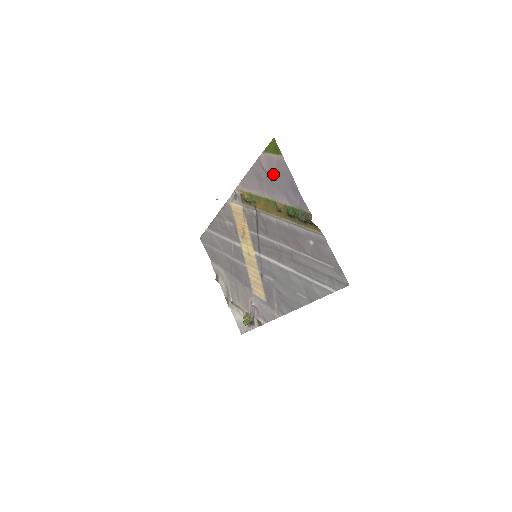
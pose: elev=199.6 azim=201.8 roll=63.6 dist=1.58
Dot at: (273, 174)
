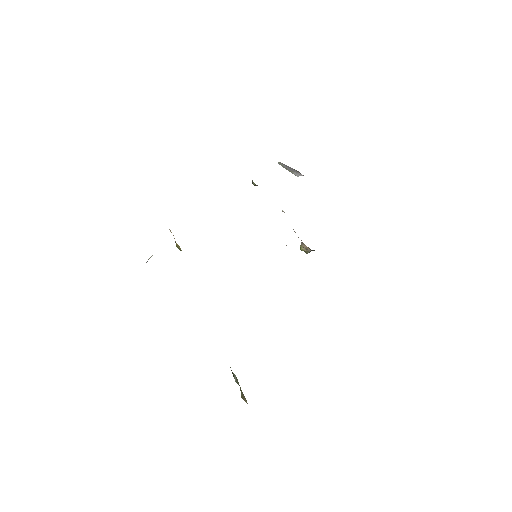
Dot at: occluded
